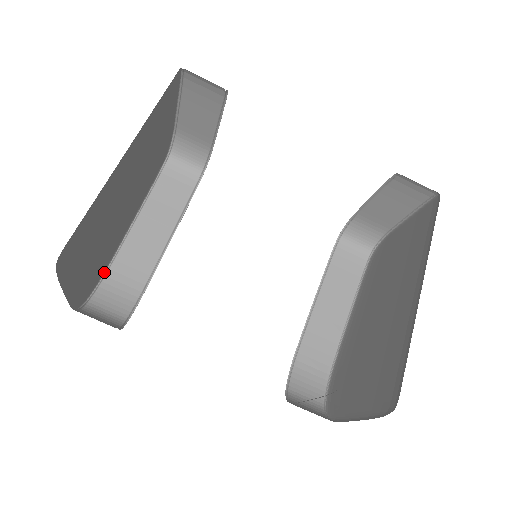
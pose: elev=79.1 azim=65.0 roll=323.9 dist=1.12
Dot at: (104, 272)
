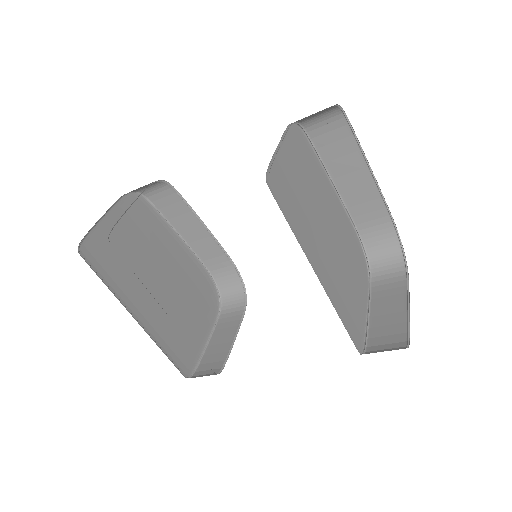
Dot at: (207, 271)
